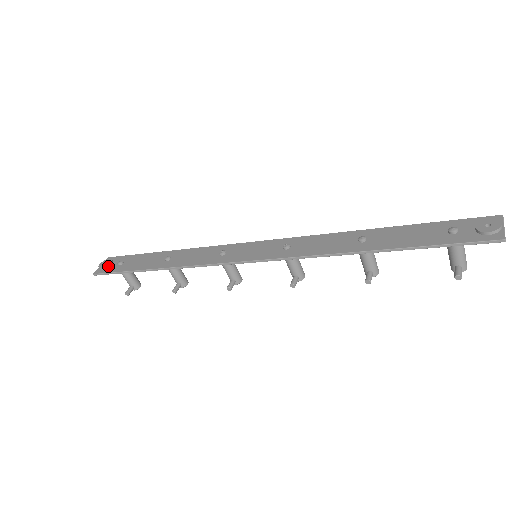
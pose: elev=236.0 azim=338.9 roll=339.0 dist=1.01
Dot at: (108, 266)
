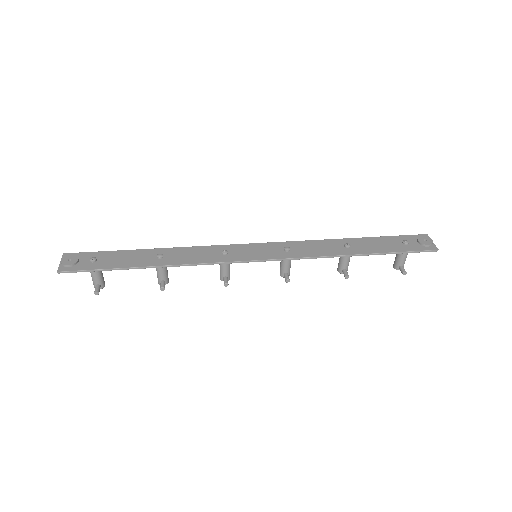
Dot at: (76, 263)
